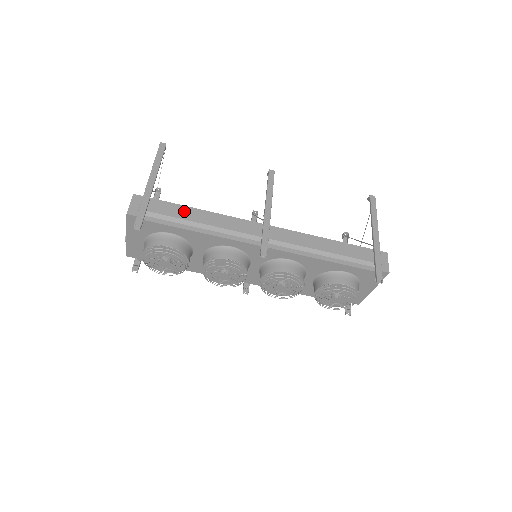
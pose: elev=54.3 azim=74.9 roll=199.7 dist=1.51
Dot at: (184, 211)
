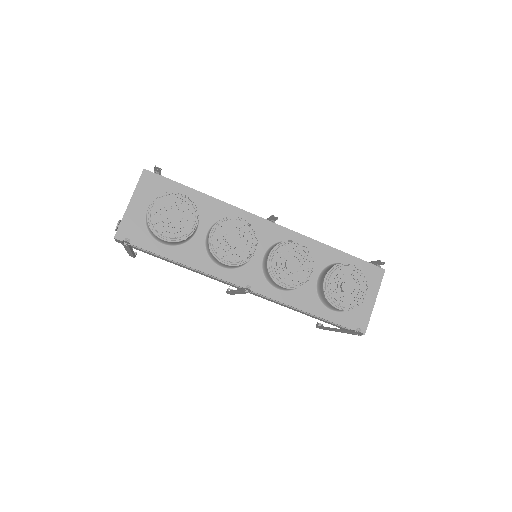
Dot at: occluded
